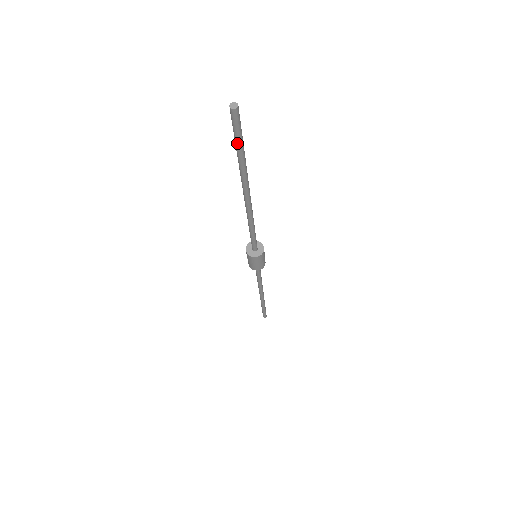
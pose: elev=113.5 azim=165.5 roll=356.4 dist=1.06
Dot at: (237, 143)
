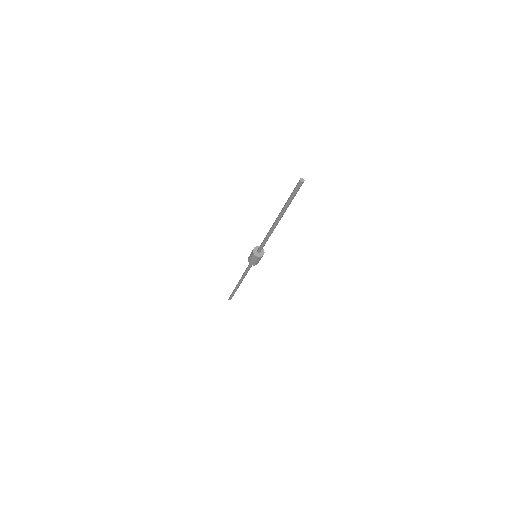
Dot at: (292, 195)
